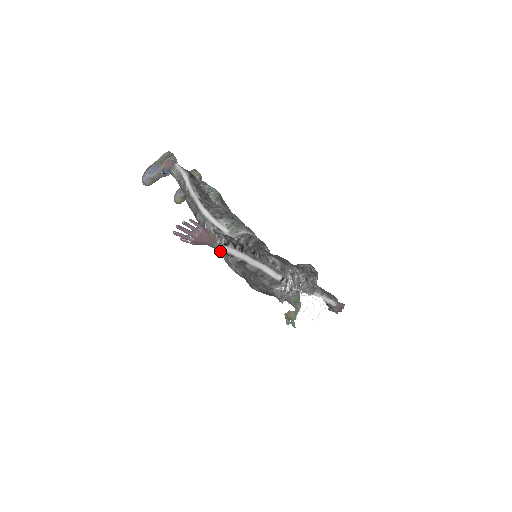
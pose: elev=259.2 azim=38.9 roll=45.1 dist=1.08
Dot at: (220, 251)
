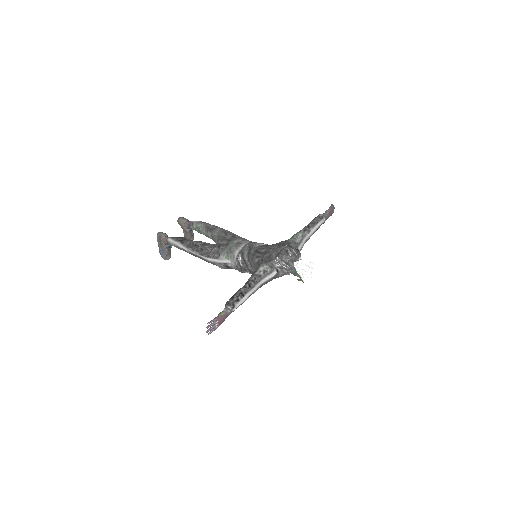
Dot at: occluded
